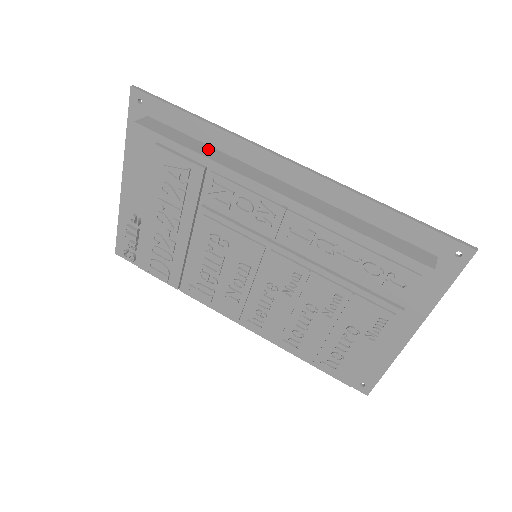
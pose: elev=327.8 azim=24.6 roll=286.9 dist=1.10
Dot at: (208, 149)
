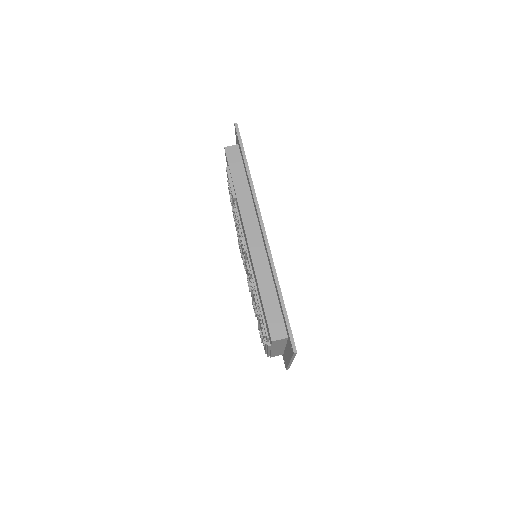
Dot at: (244, 187)
